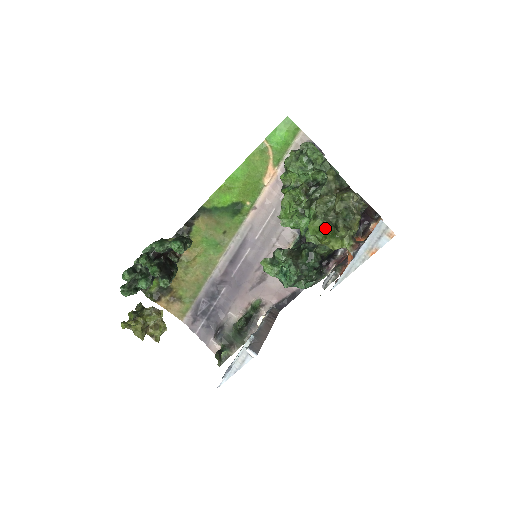
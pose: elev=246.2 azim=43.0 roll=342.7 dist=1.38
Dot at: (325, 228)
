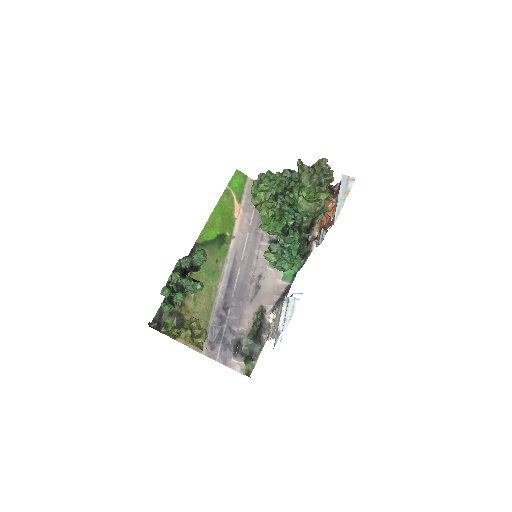
Dot at: (313, 189)
